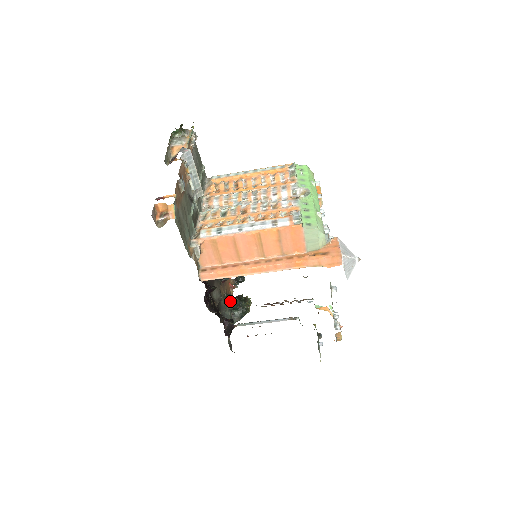
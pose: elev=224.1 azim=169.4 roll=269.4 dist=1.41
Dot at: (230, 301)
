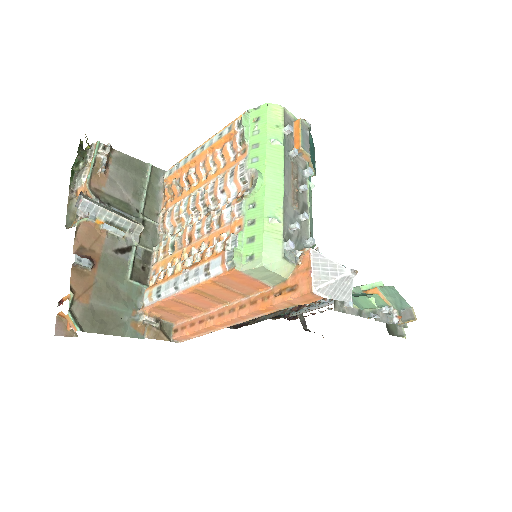
Dot at: occluded
